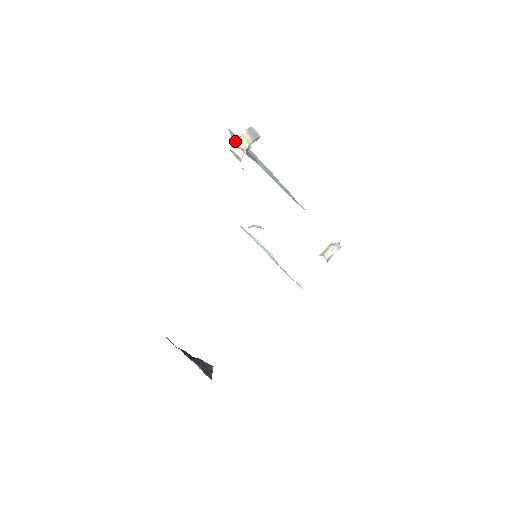
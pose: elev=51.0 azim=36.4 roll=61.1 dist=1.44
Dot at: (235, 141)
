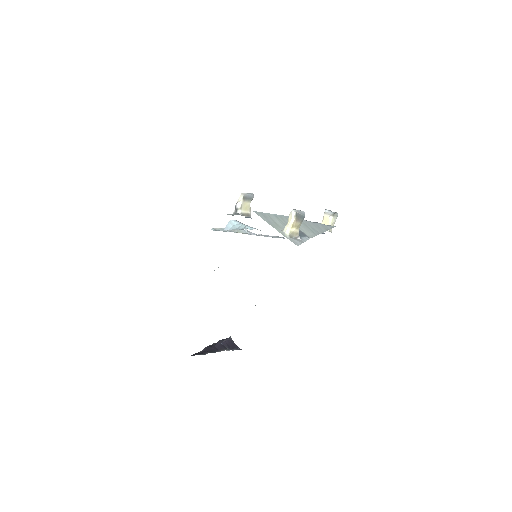
Dot at: (288, 236)
